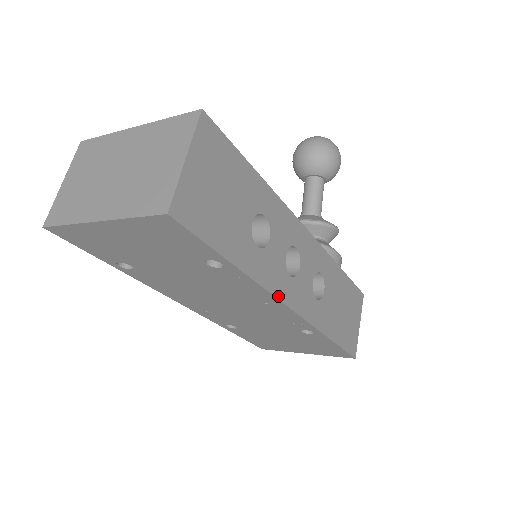
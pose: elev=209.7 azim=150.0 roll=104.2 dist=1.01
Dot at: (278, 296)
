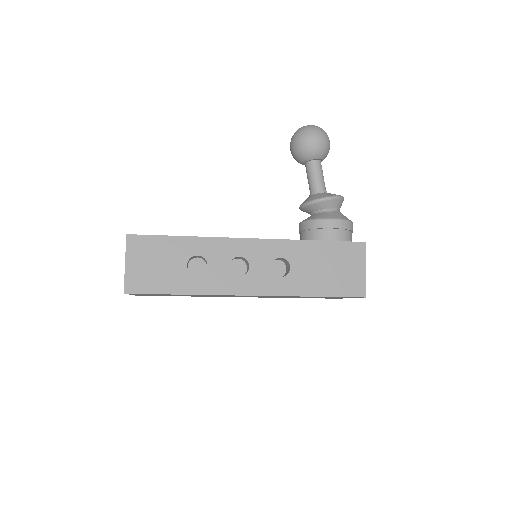
Dot at: (230, 294)
